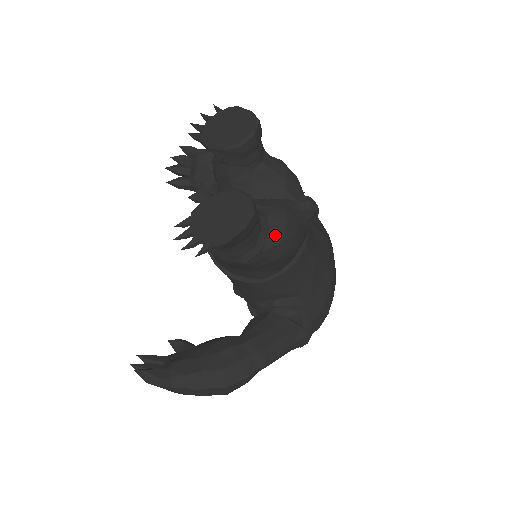
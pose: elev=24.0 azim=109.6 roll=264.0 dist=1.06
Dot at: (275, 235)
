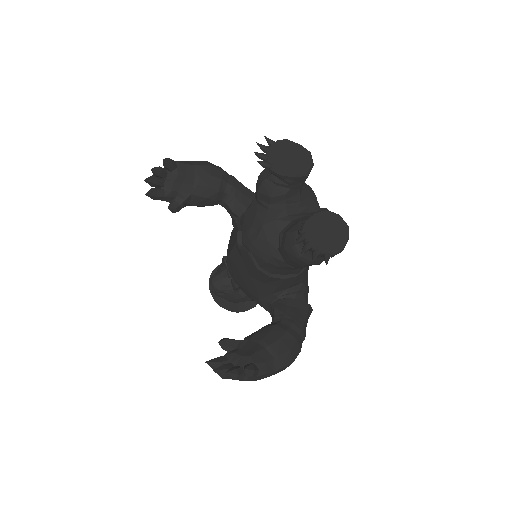
Dot at: occluded
